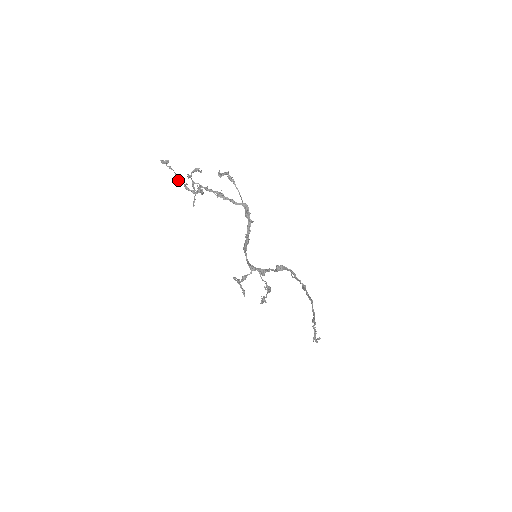
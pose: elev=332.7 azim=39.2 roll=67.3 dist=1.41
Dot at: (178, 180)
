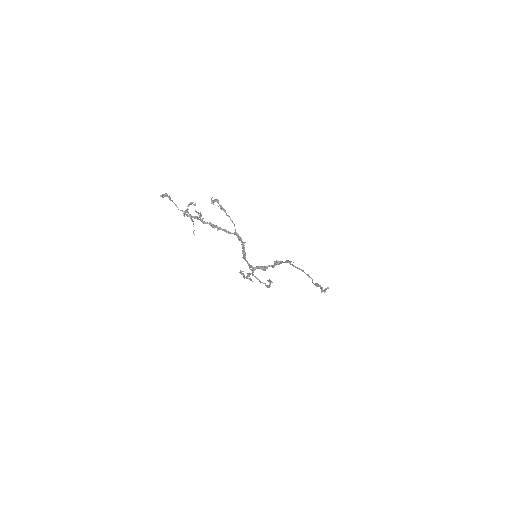
Dot at: (178, 209)
